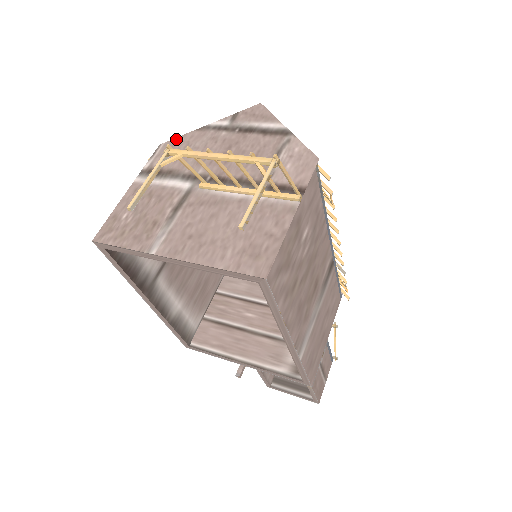
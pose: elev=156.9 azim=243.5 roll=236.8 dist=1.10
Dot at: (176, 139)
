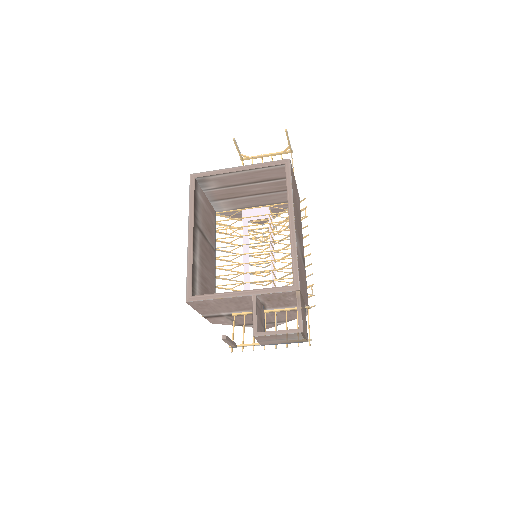
Dot at: occluded
